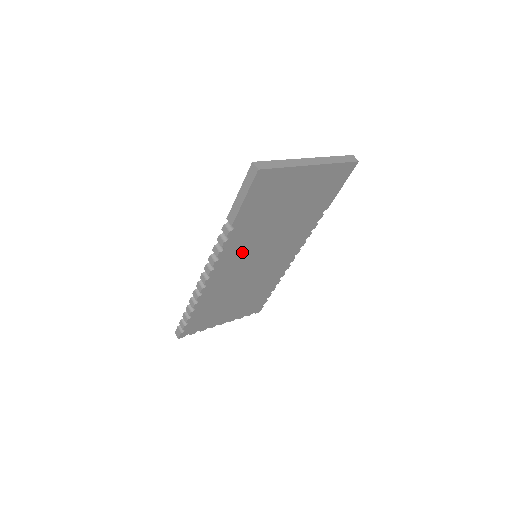
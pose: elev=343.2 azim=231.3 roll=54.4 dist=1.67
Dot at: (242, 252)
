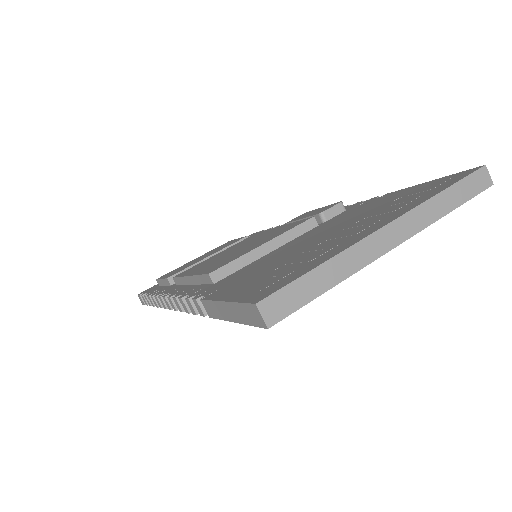
Dot at: occluded
